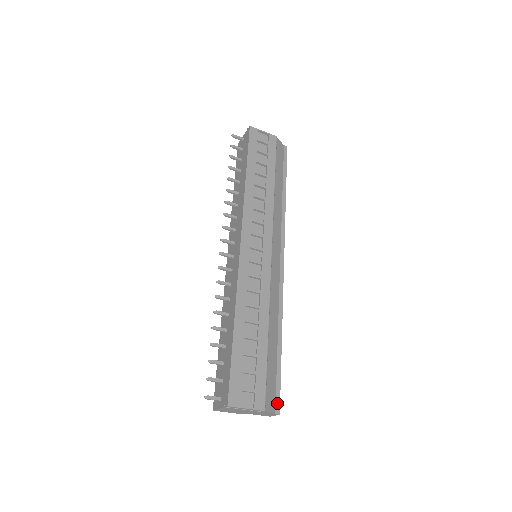
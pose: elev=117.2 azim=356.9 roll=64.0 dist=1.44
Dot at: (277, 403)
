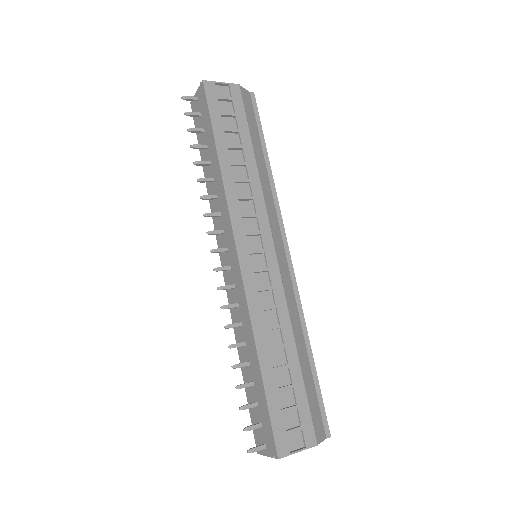
Dot at: (325, 426)
